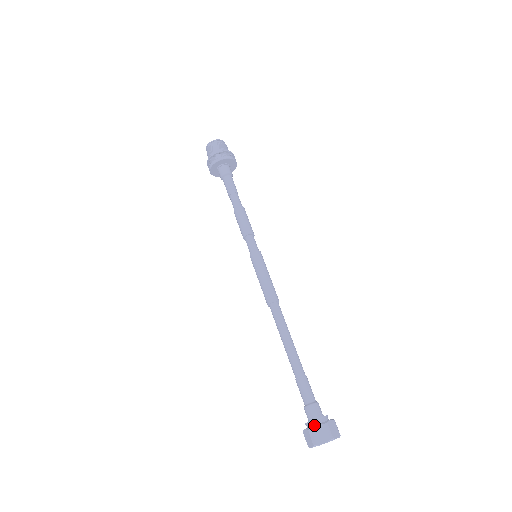
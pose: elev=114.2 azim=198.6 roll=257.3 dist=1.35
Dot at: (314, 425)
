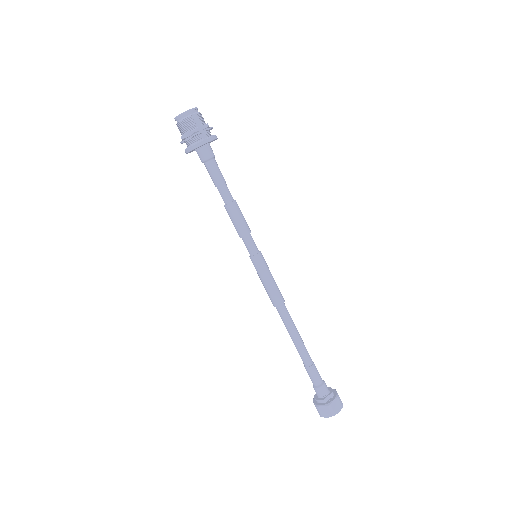
Dot at: (332, 401)
